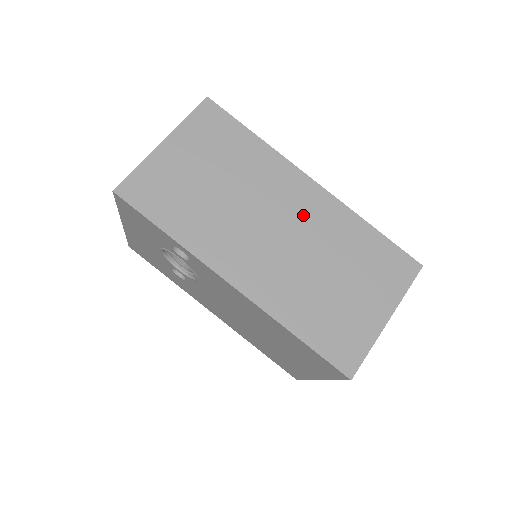
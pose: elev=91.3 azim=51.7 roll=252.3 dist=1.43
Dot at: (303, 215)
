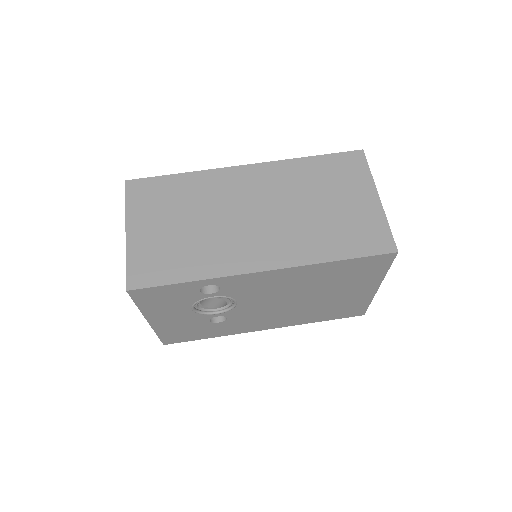
Dot at: (261, 190)
